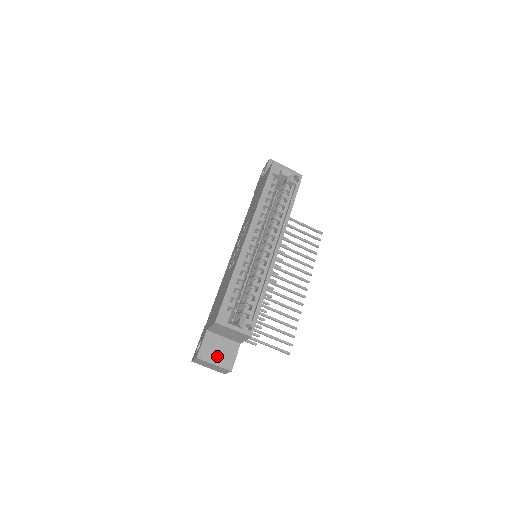
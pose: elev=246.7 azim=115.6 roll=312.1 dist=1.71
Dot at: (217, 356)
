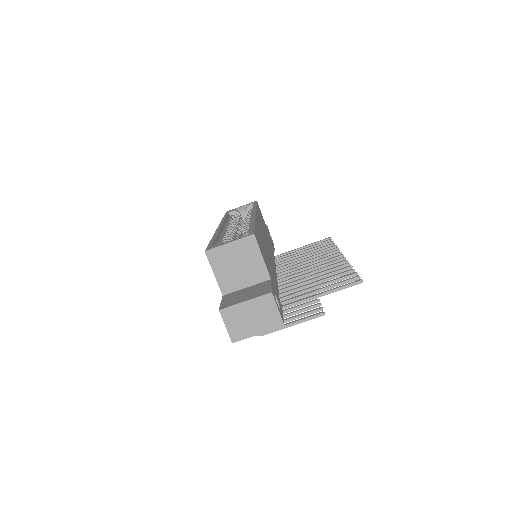
Dot at: (245, 297)
